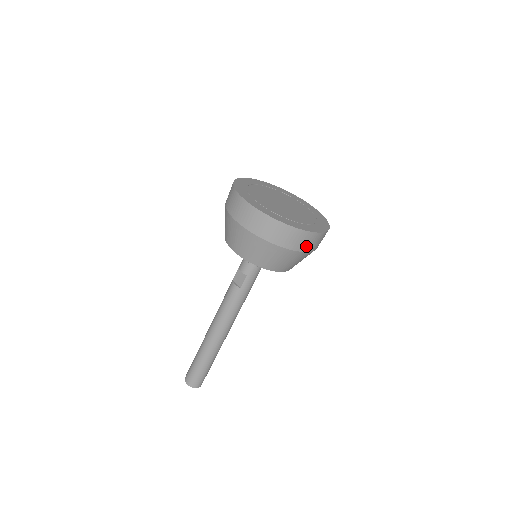
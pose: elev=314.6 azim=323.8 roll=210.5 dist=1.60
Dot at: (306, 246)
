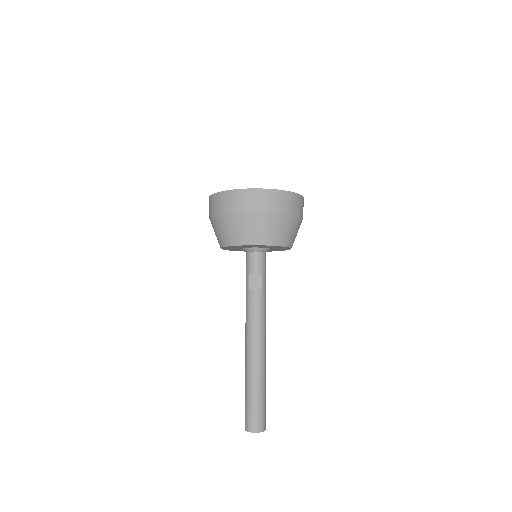
Dot at: occluded
